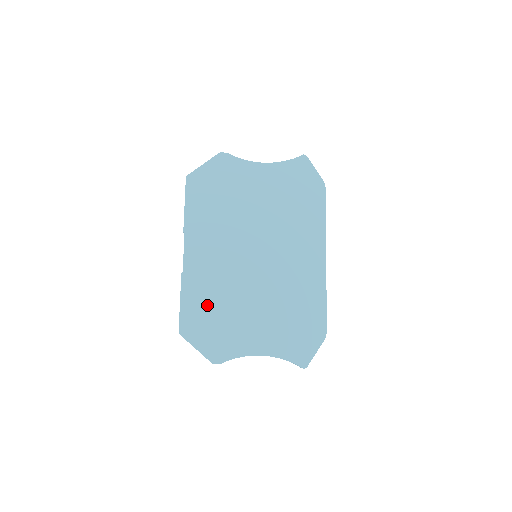
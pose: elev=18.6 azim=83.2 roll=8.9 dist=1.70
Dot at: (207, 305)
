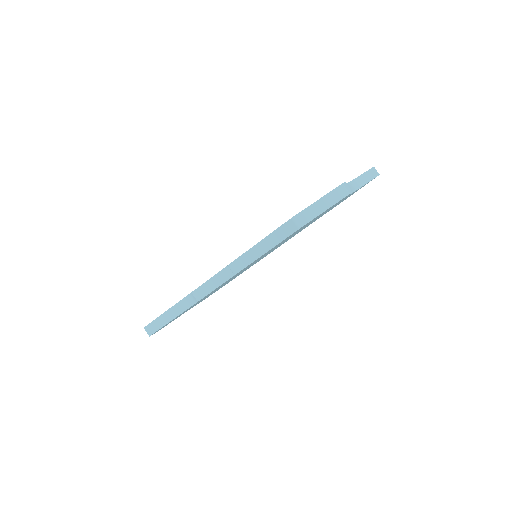
Dot at: occluded
